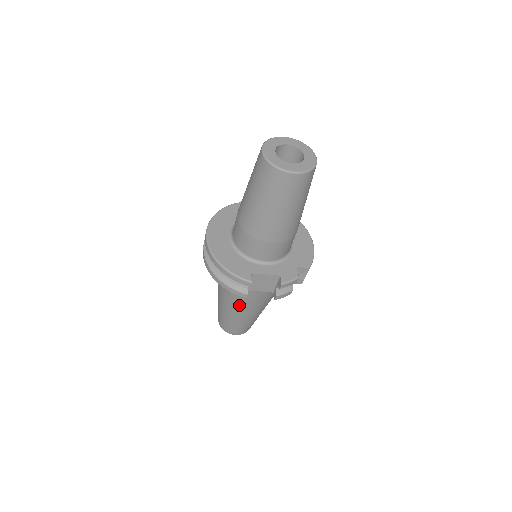
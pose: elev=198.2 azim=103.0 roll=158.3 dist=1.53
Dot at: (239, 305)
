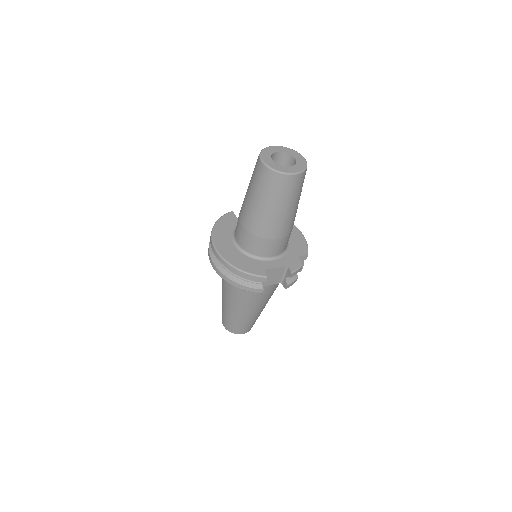
Dot at: (249, 303)
